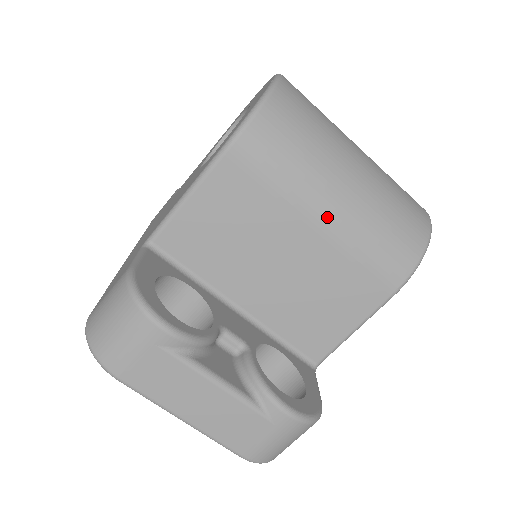
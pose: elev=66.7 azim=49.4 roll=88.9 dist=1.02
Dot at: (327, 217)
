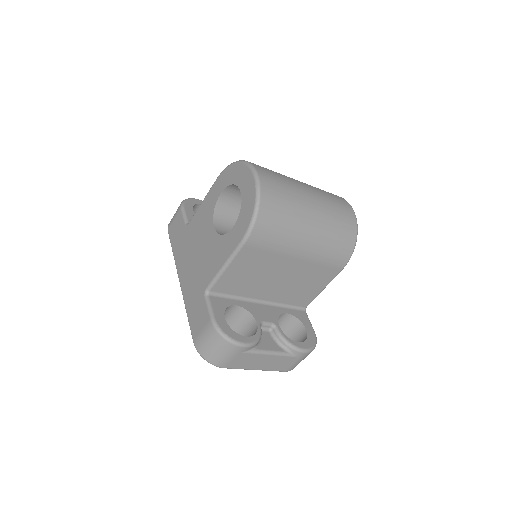
Dot at: (303, 252)
